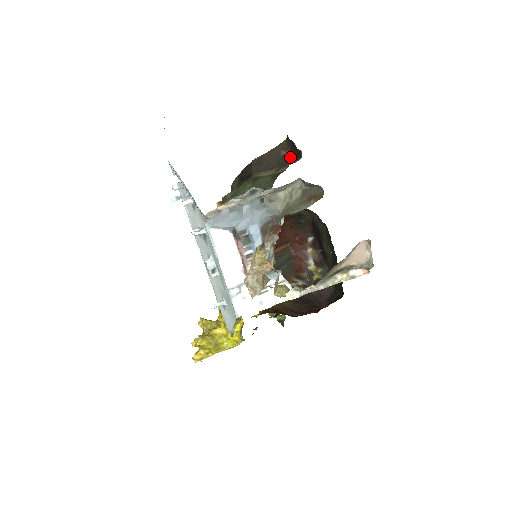
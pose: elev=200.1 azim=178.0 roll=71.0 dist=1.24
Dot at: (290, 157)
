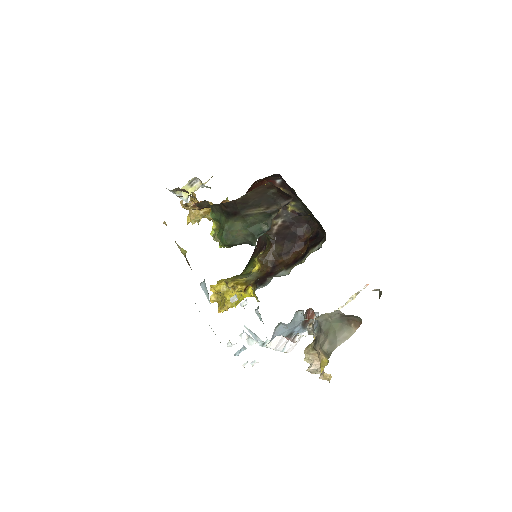
Dot at: (278, 196)
